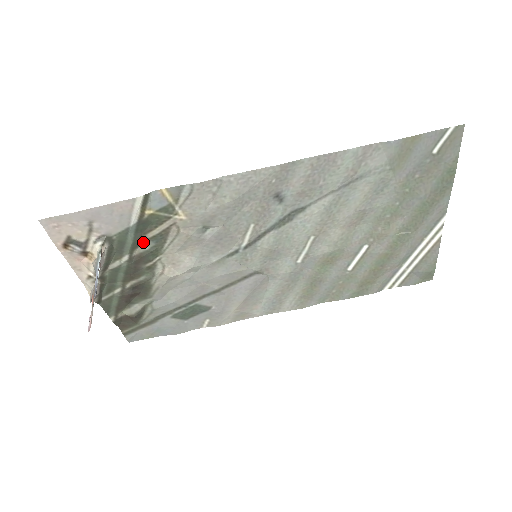
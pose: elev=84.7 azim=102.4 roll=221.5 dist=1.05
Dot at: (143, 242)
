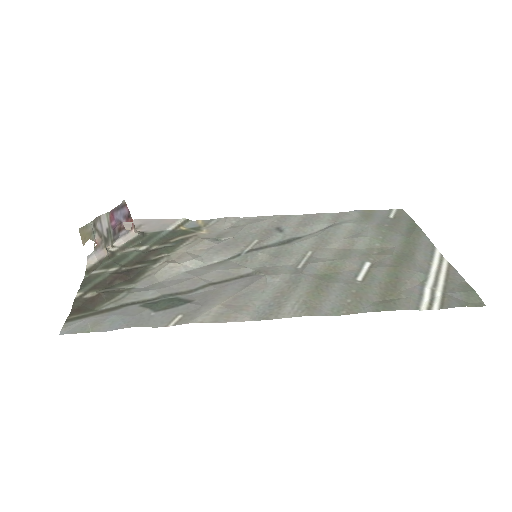
Dot at: (165, 244)
